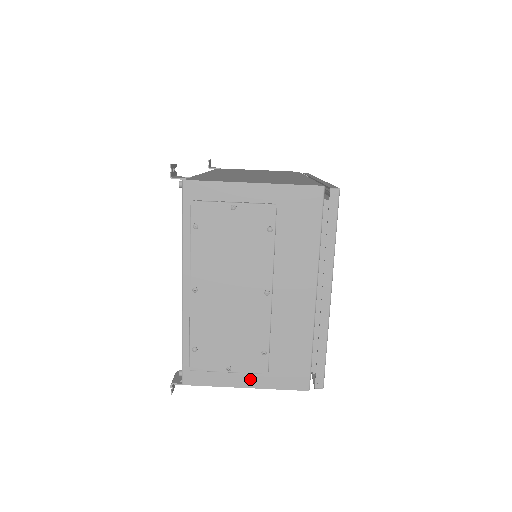
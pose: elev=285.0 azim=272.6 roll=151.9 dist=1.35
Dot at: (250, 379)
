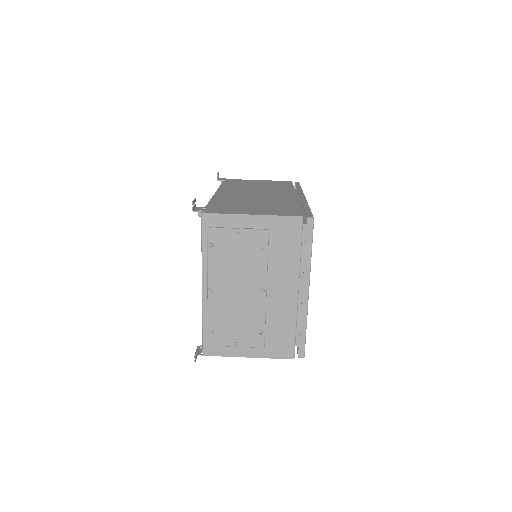
Dot at: (251, 351)
